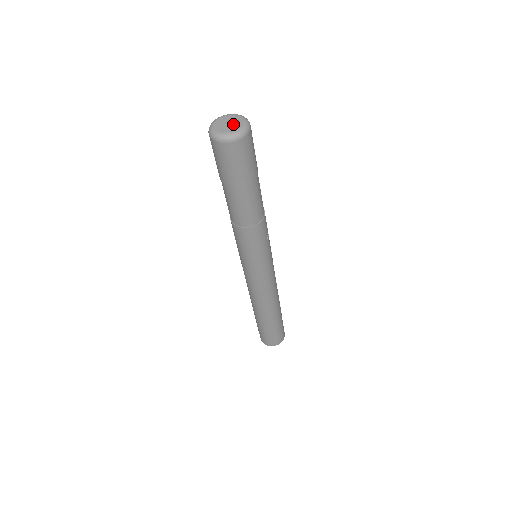
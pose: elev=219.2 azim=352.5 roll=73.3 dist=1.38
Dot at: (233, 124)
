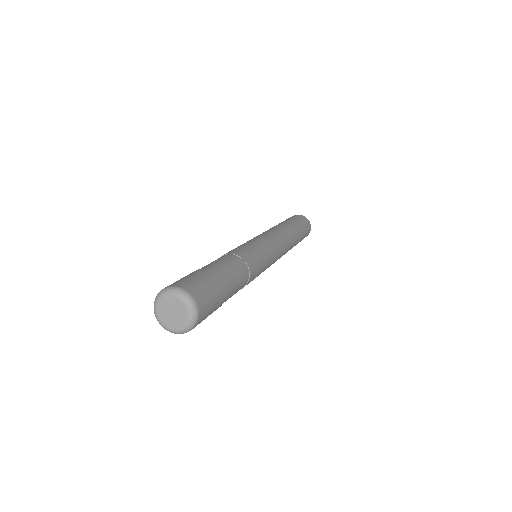
Dot at: (174, 319)
